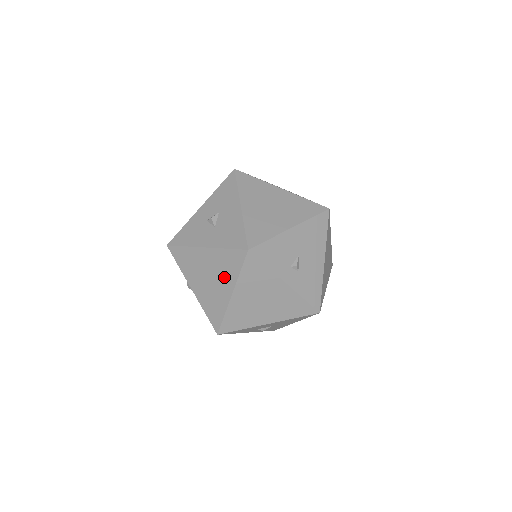
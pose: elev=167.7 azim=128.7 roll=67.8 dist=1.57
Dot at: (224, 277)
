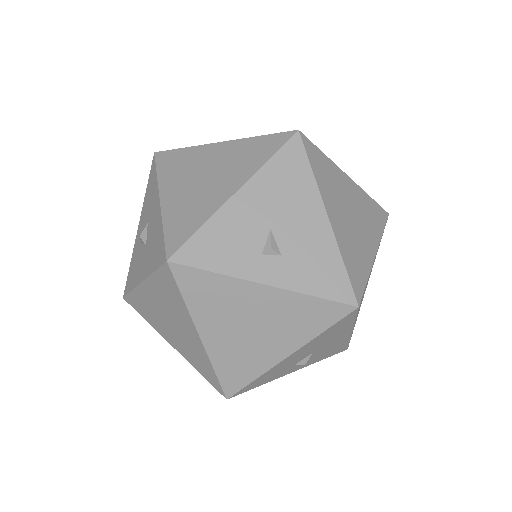
Dot at: (178, 315)
